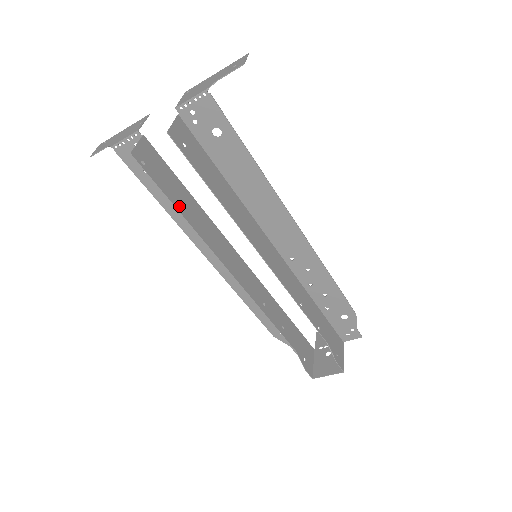
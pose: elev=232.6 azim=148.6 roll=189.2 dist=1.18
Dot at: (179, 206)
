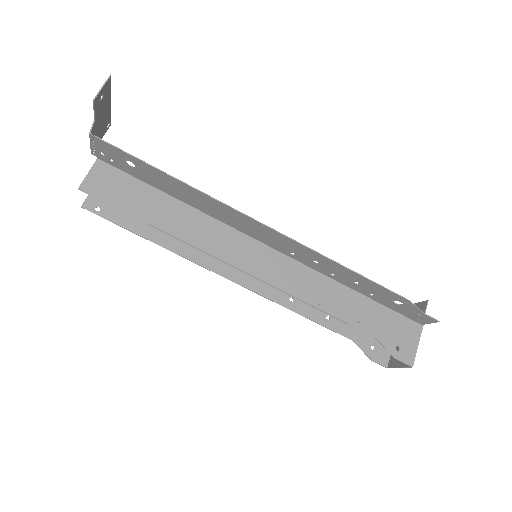
Dot at: (149, 234)
